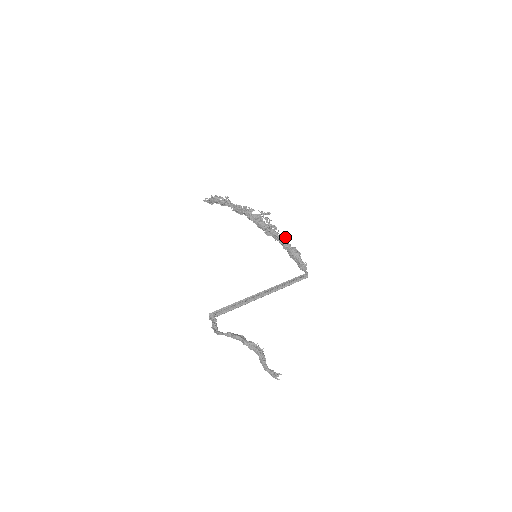
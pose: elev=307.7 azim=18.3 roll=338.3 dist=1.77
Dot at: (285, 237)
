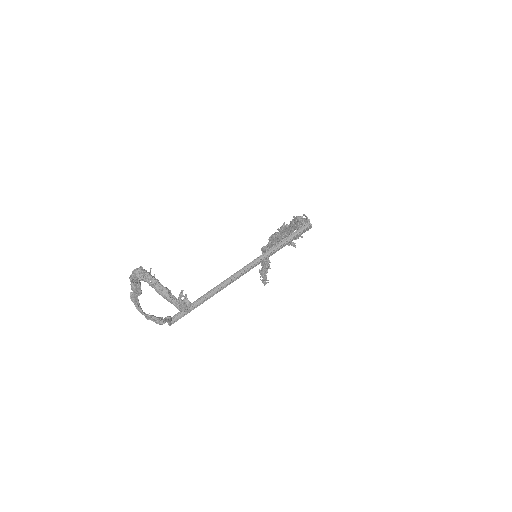
Dot at: occluded
